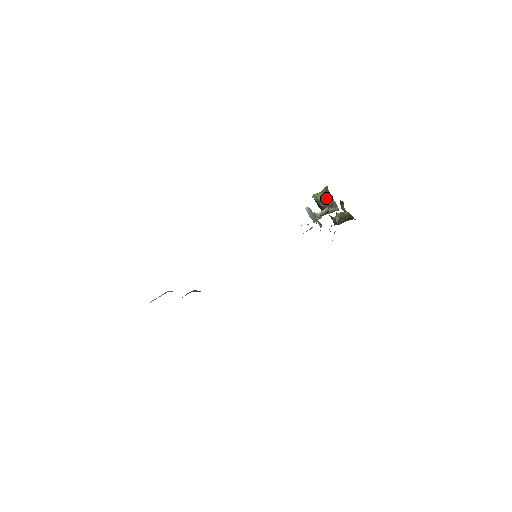
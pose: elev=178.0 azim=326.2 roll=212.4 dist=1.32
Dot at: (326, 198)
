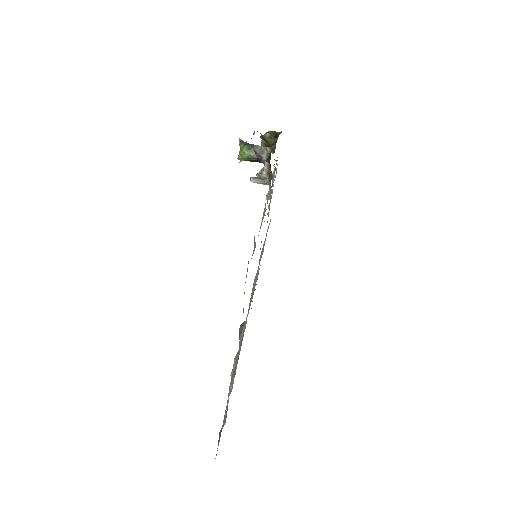
Dot at: (251, 151)
